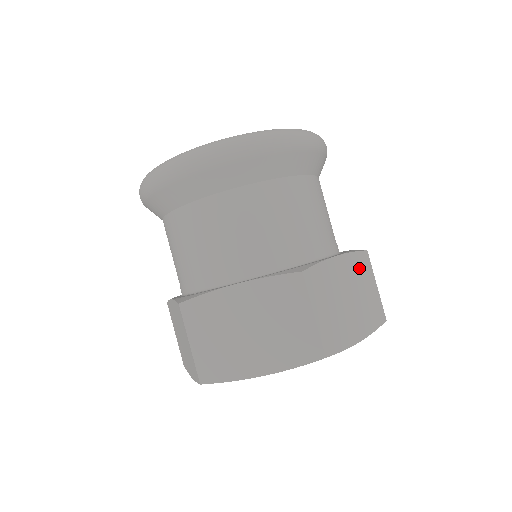
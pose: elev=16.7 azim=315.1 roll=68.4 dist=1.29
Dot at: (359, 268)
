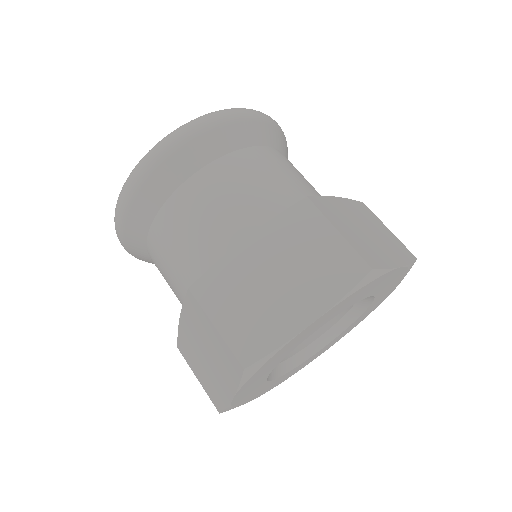
Dot at: (293, 229)
